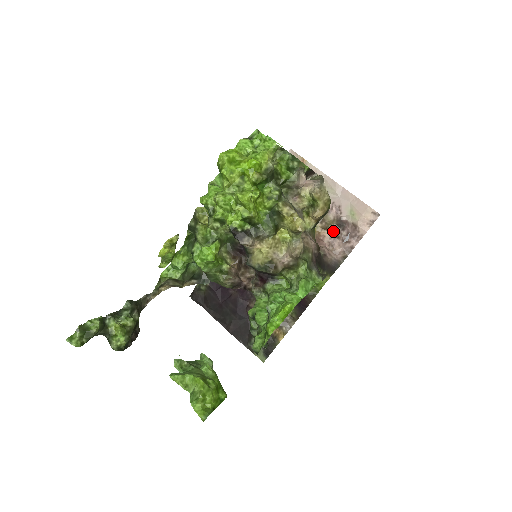
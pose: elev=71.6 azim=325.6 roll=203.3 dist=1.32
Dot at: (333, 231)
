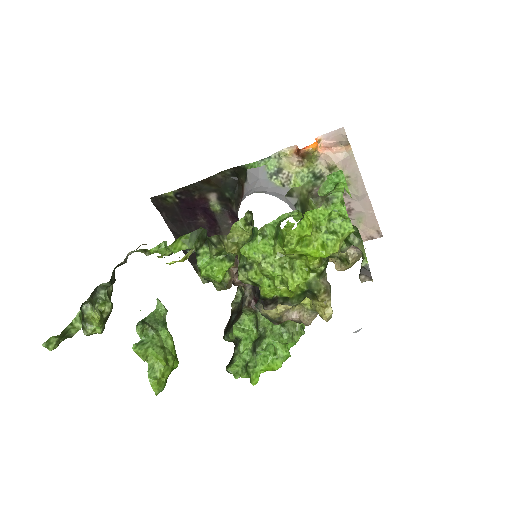
Dot at: occluded
